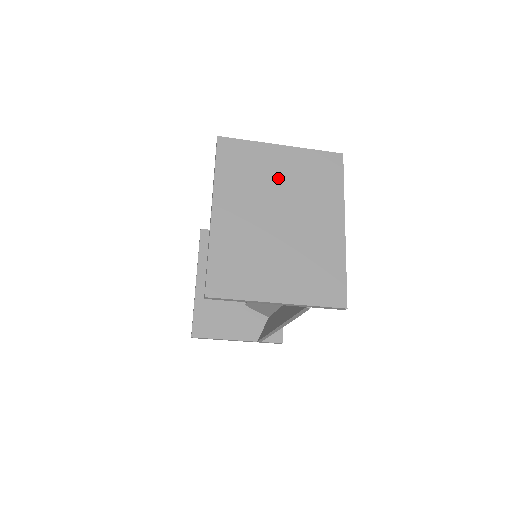
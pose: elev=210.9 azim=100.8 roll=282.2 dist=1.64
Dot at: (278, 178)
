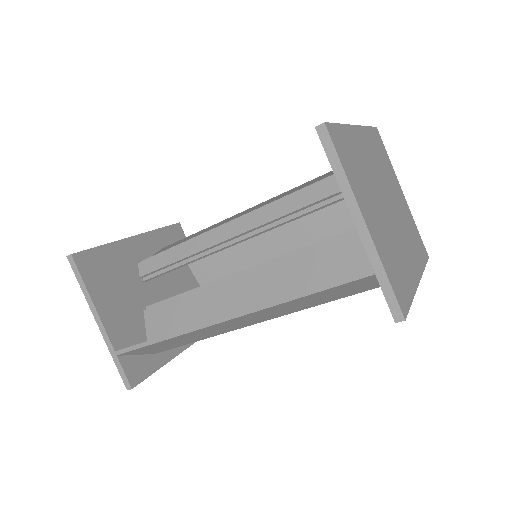
Dot at: (396, 194)
